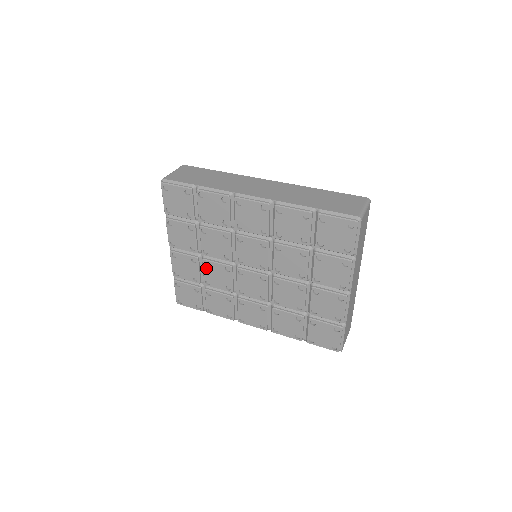
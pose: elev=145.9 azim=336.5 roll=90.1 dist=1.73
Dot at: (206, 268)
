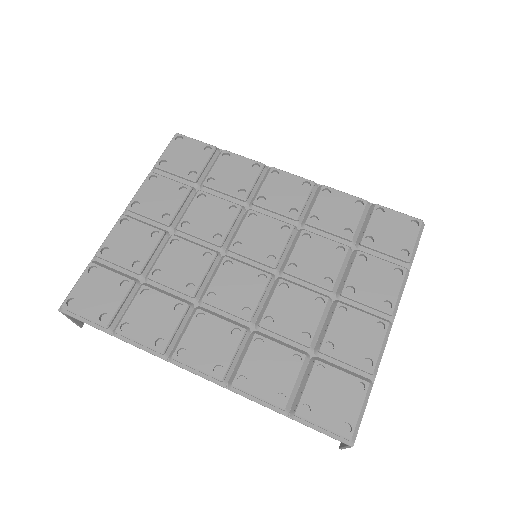
Dot at: (170, 249)
